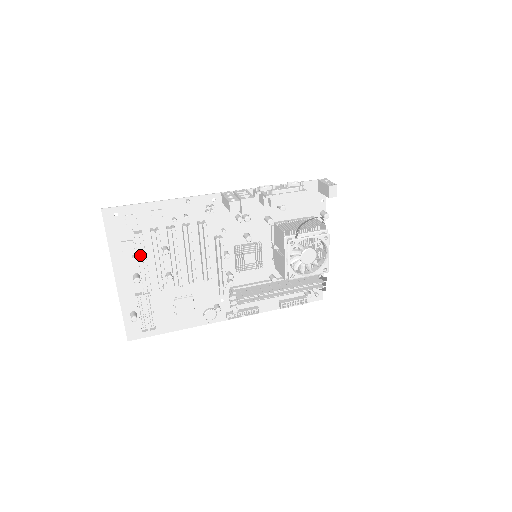
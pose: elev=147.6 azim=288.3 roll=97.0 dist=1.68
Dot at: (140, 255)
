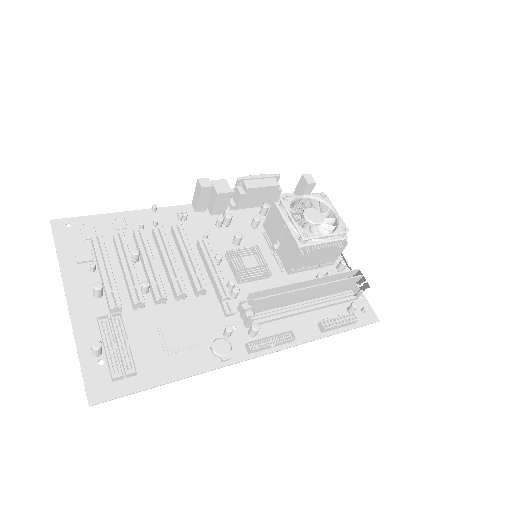
Dot at: (101, 259)
